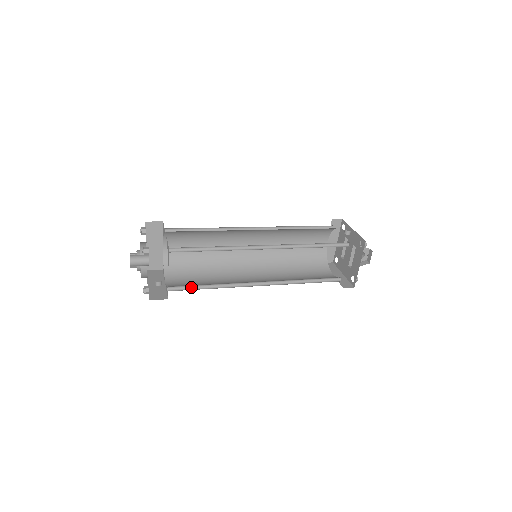
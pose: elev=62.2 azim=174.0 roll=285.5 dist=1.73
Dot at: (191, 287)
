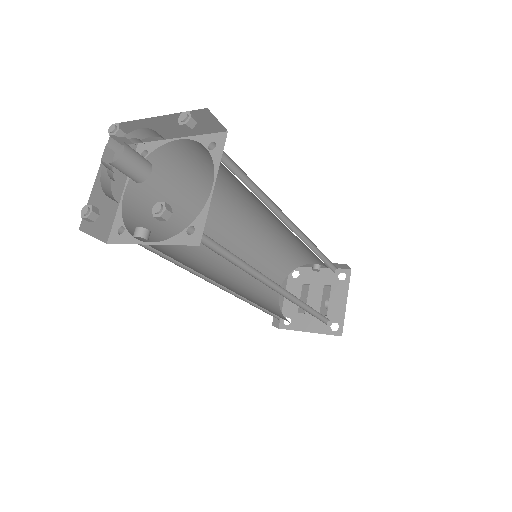
Dot at: (214, 250)
